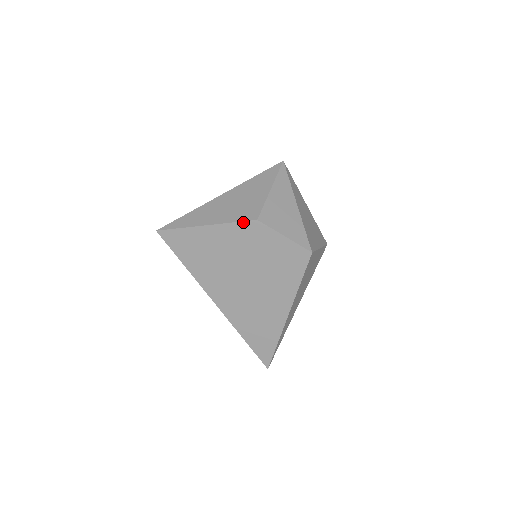
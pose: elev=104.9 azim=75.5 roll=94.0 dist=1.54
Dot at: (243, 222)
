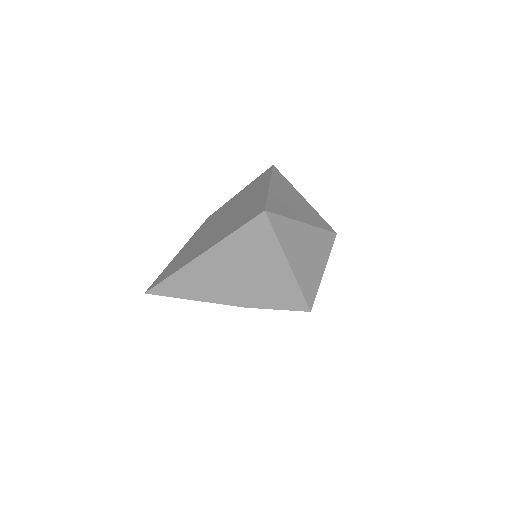
Dot at: (230, 305)
